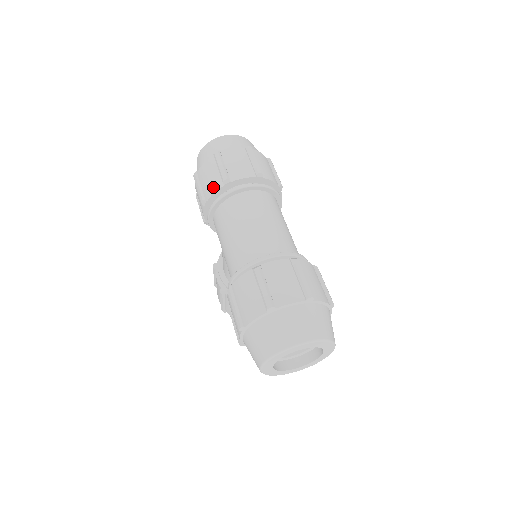
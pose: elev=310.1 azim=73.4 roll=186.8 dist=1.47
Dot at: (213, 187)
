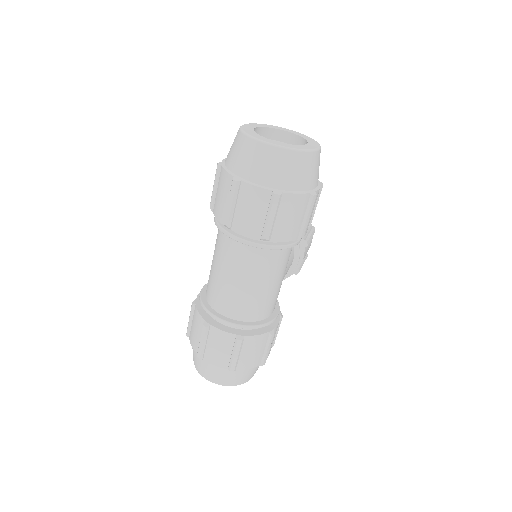
Dot at: (218, 212)
